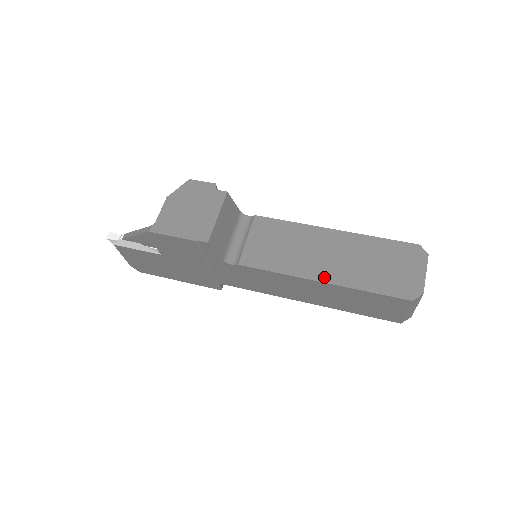
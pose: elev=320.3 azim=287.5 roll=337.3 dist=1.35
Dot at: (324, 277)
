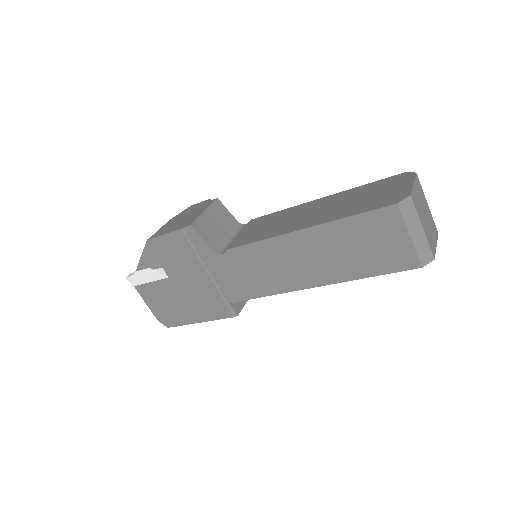
Dot at: (305, 225)
